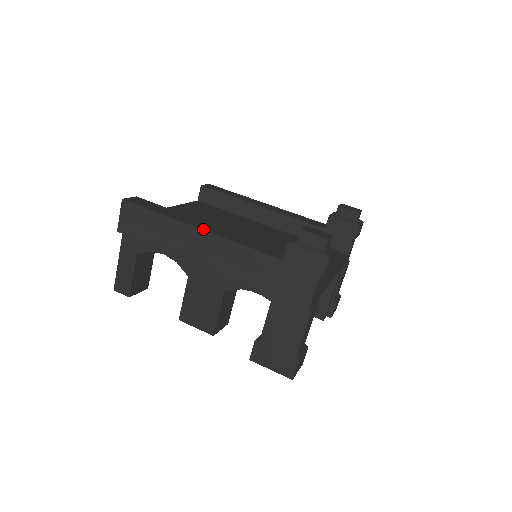
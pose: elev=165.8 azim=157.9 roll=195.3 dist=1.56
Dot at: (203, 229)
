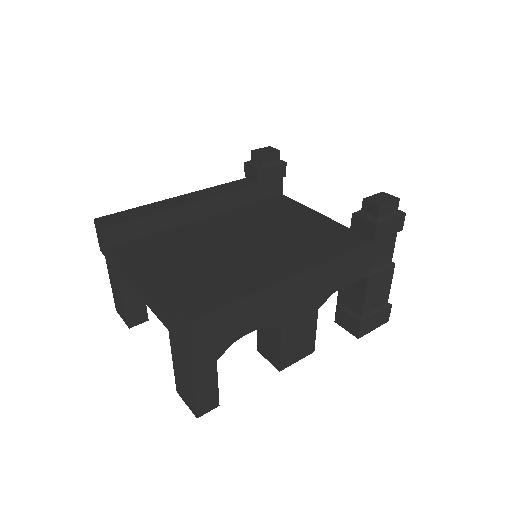
Dot at: (297, 273)
